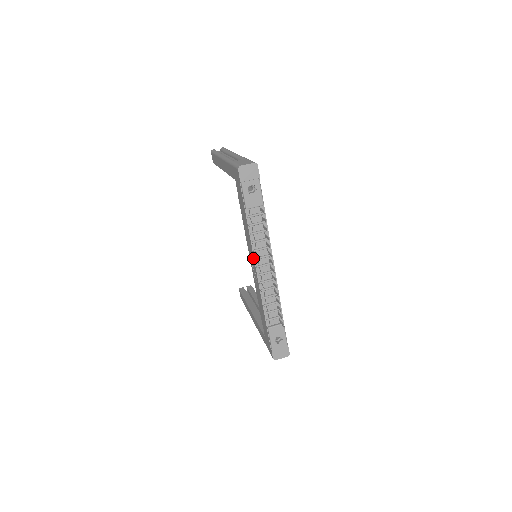
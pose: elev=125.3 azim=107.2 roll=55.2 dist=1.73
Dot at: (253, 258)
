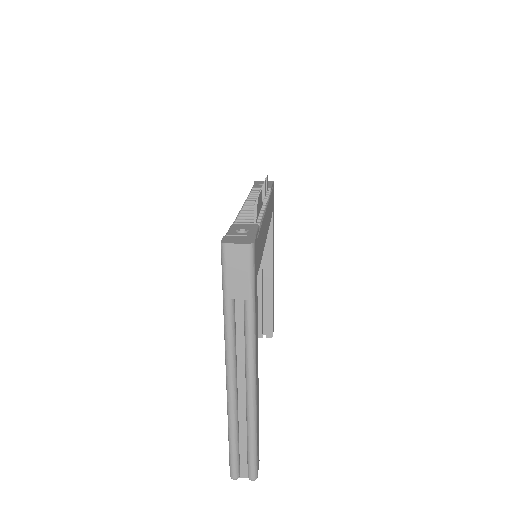
Dot at: occluded
